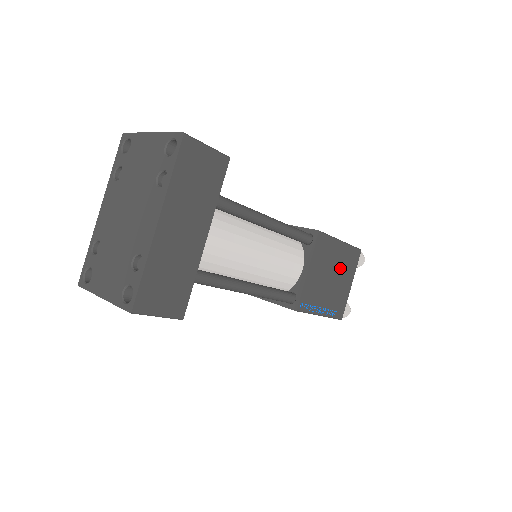
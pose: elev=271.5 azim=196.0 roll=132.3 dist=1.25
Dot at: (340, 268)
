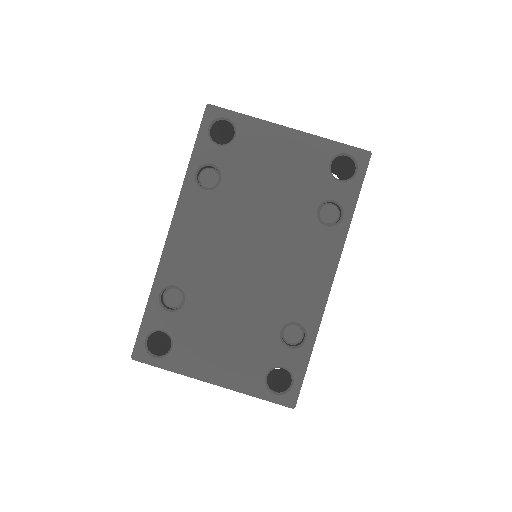
Dot at: occluded
